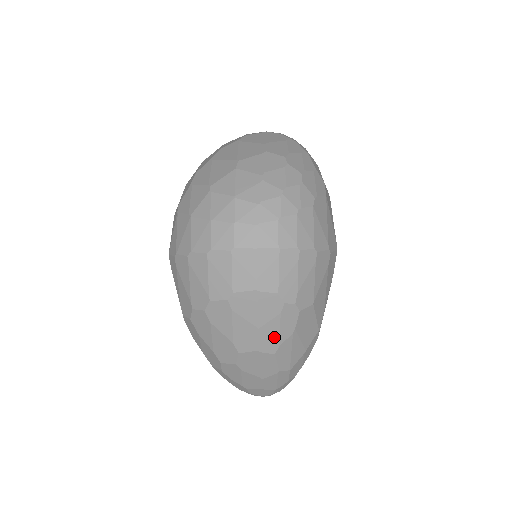
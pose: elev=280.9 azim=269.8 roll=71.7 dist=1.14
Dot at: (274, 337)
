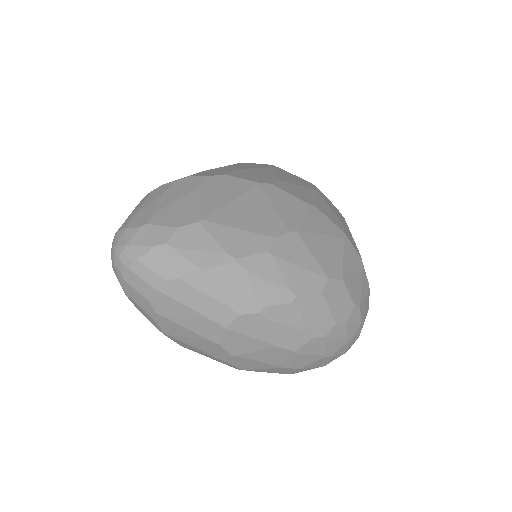
Dot at: occluded
